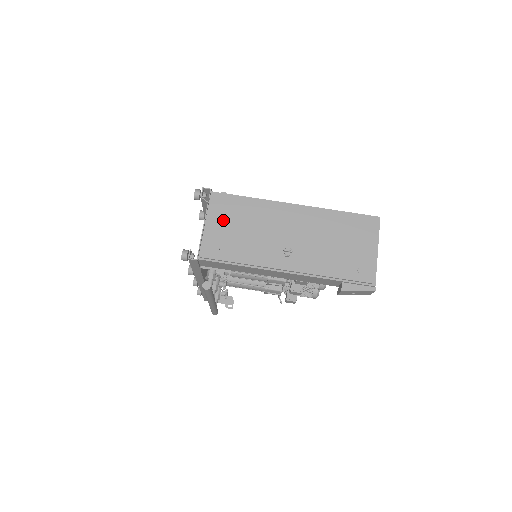
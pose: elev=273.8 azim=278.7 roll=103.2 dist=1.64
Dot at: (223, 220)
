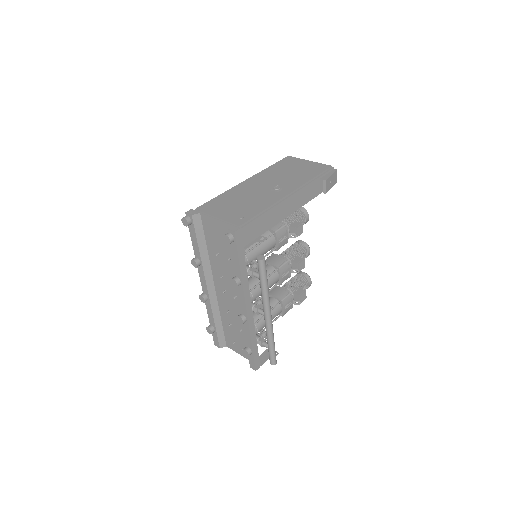
Dot at: (222, 210)
